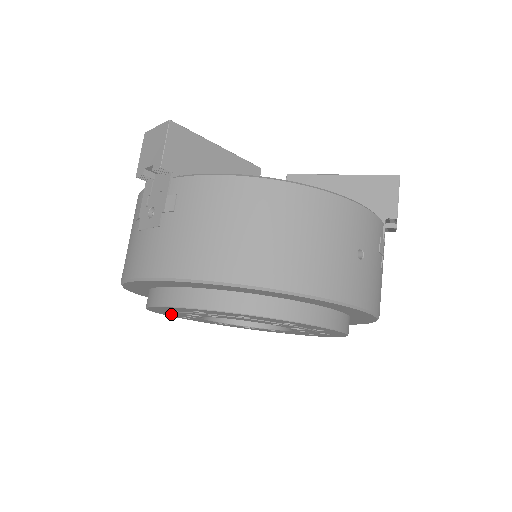
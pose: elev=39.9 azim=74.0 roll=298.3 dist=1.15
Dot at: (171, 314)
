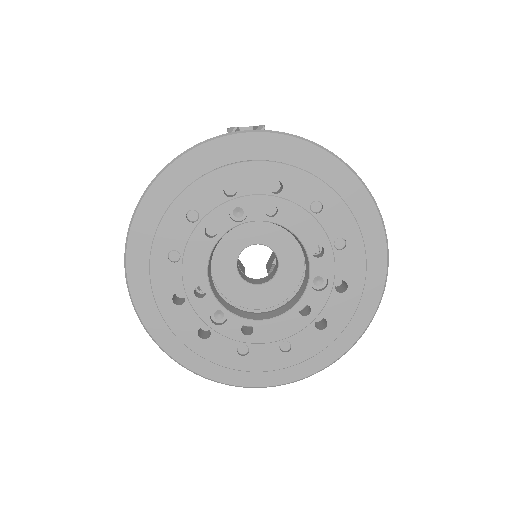
Dot at: (181, 227)
